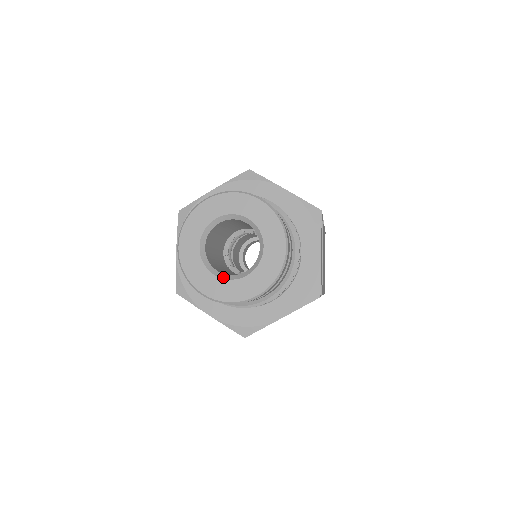
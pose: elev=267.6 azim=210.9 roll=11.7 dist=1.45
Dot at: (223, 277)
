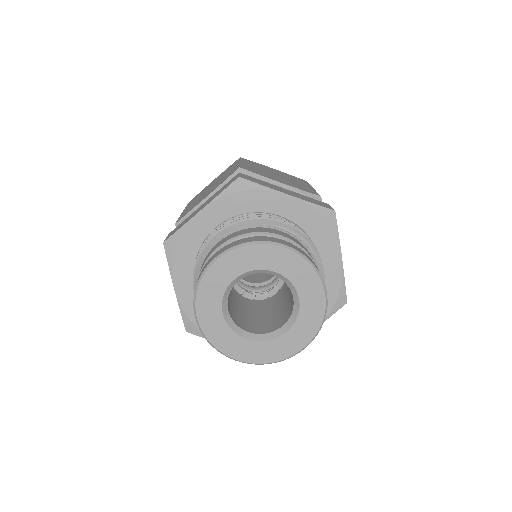
Dot at: (228, 321)
